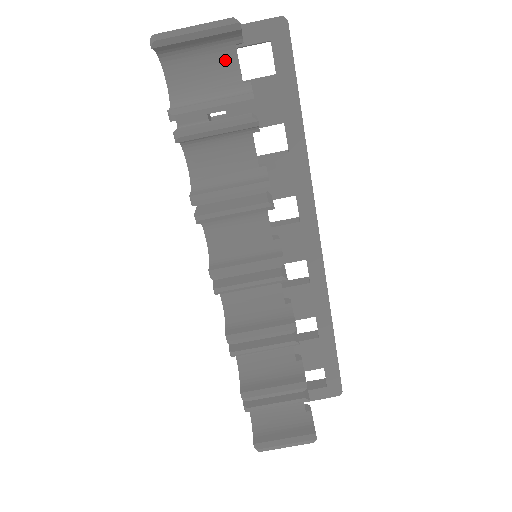
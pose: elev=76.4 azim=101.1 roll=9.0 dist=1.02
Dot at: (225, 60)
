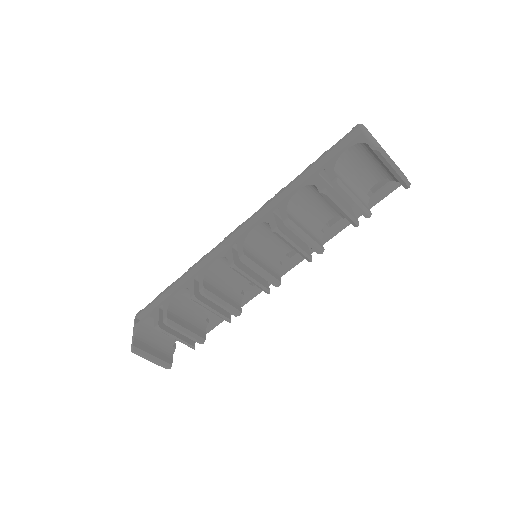
Dot at: (375, 176)
